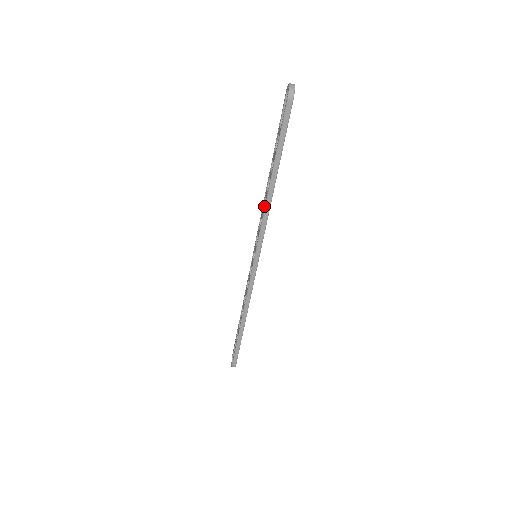
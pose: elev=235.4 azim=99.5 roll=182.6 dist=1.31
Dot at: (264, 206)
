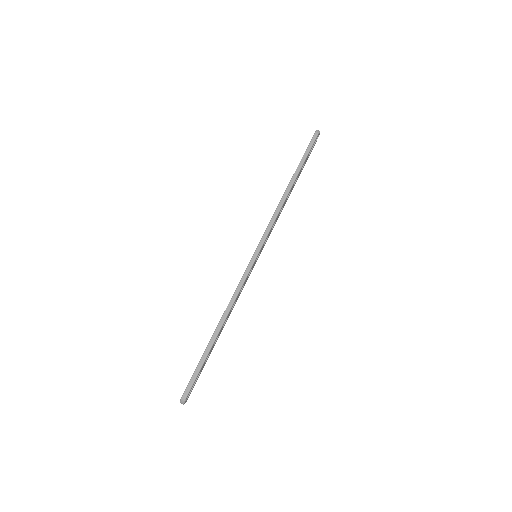
Dot at: (278, 205)
